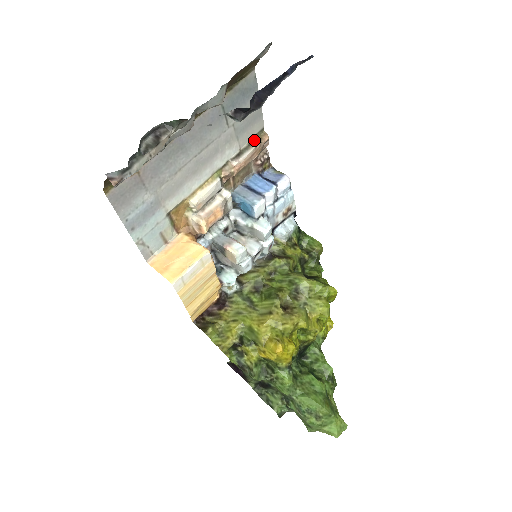
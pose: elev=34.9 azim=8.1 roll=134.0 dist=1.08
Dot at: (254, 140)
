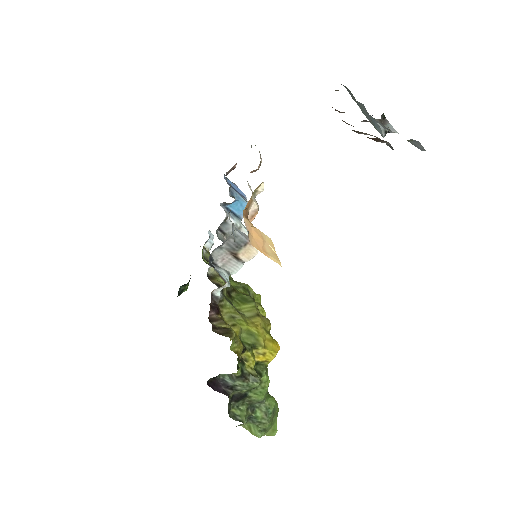
Dot at: occluded
